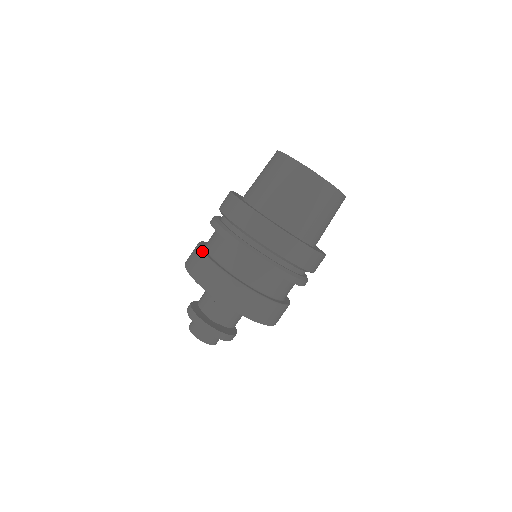
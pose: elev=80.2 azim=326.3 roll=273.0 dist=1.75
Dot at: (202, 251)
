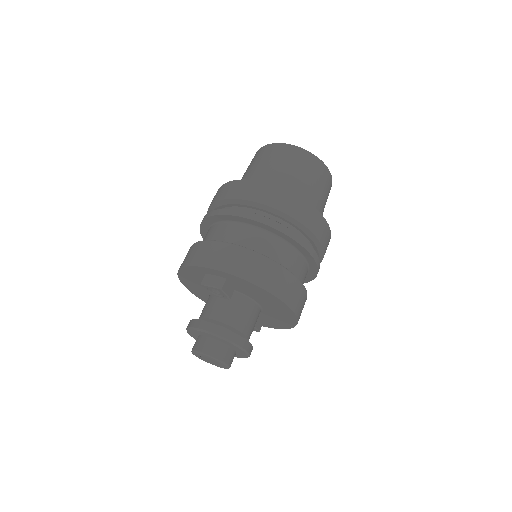
Dot at: occluded
